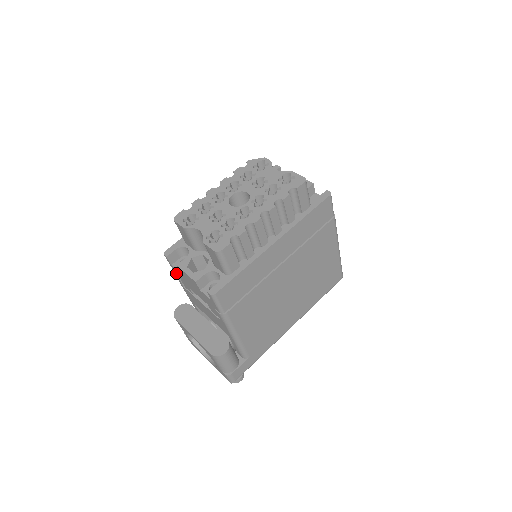
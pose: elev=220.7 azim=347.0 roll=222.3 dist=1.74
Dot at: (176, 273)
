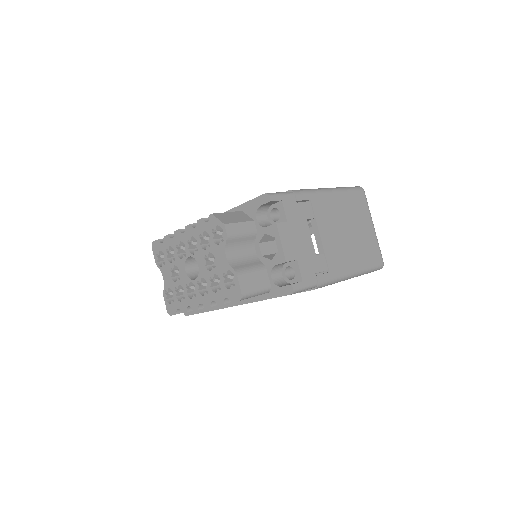
Dot at: occluded
